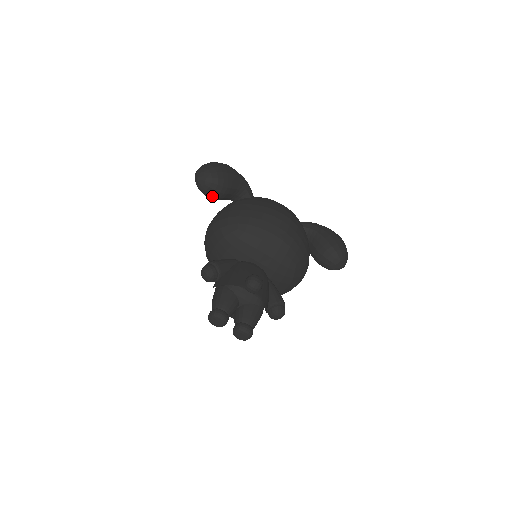
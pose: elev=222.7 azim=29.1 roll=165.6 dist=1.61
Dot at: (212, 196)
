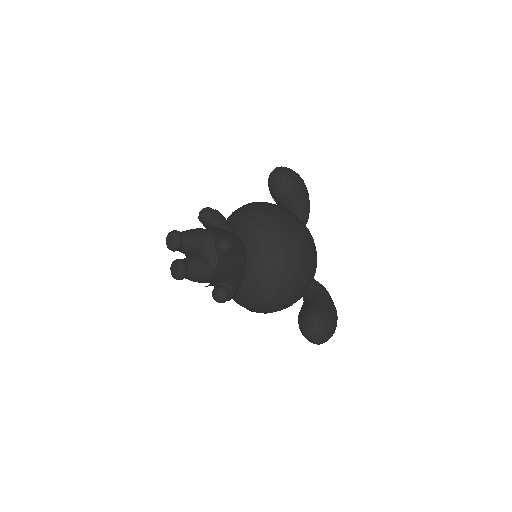
Dot at: (272, 191)
